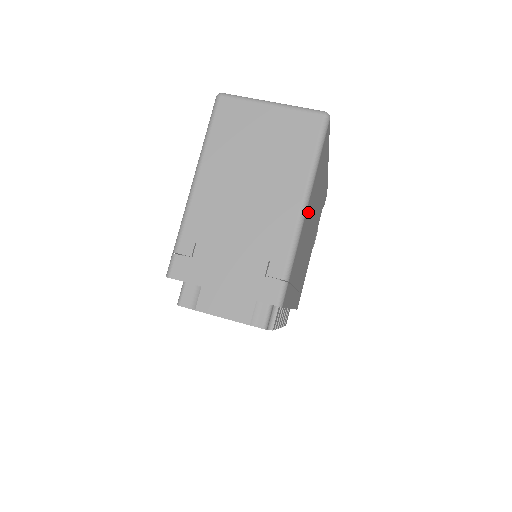
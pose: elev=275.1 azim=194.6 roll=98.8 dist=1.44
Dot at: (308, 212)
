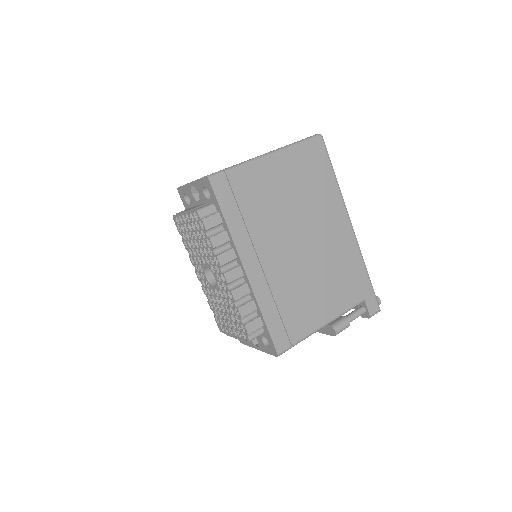
Dot at: (278, 172)
